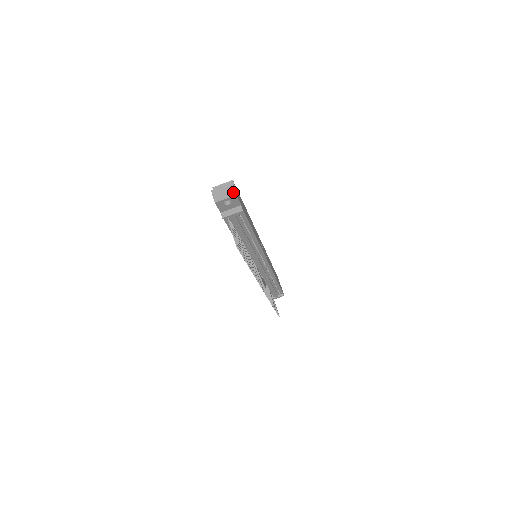
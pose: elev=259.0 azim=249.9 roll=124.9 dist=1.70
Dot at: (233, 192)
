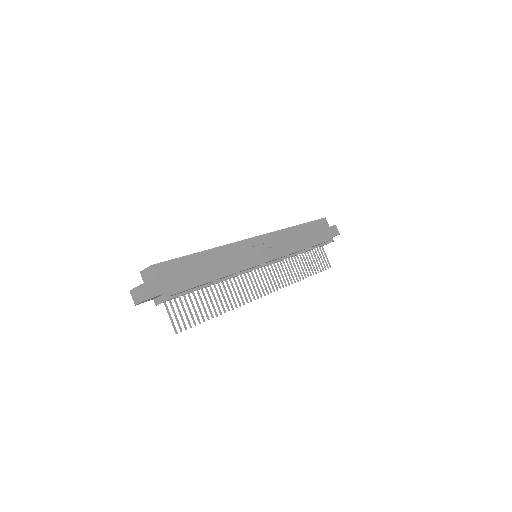
Dot at: (144, 296)
